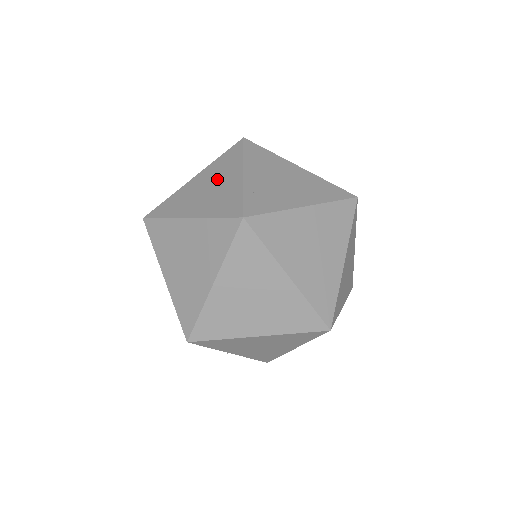
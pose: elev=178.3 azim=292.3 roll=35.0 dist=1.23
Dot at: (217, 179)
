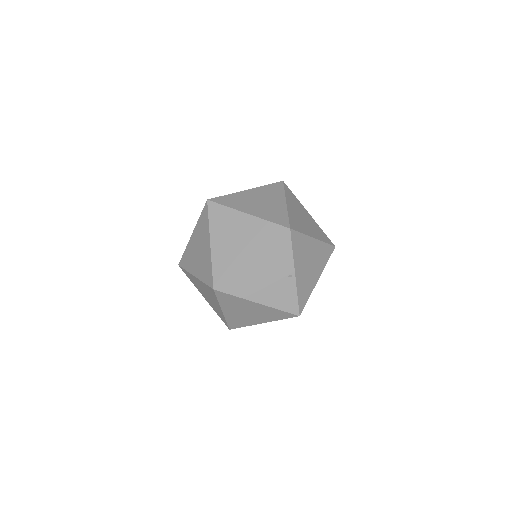
Dot at: occluded
